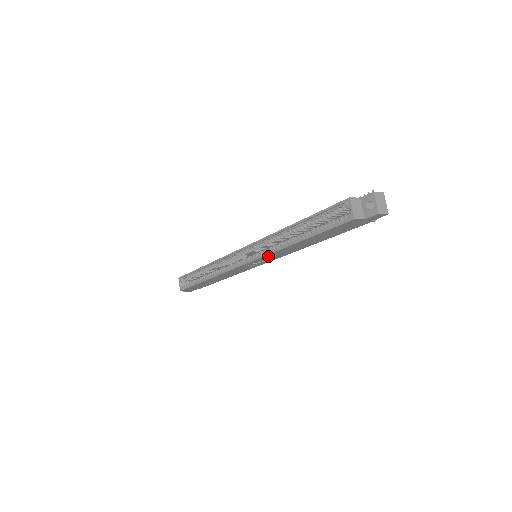
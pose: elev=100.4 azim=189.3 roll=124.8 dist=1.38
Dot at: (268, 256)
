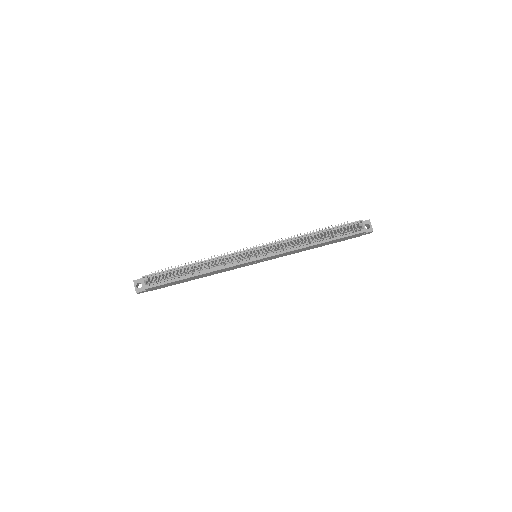
Dot at: (283, 254)
